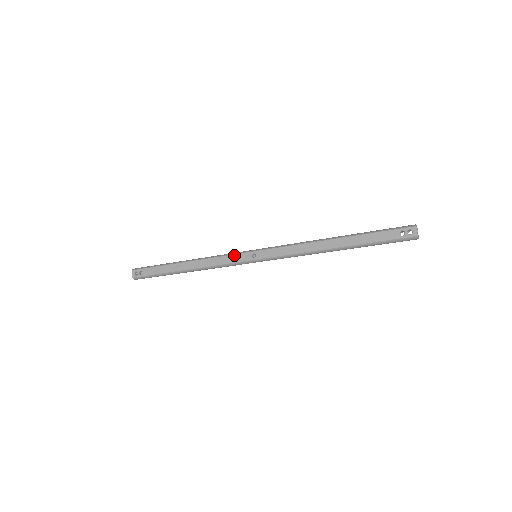
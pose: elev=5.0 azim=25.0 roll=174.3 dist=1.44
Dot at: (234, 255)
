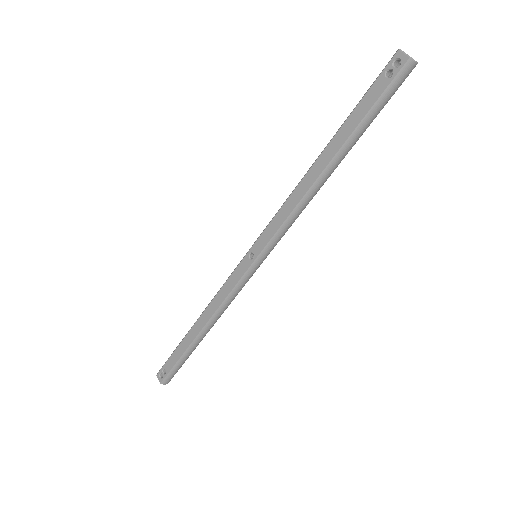
Dot at: (233, 274)
